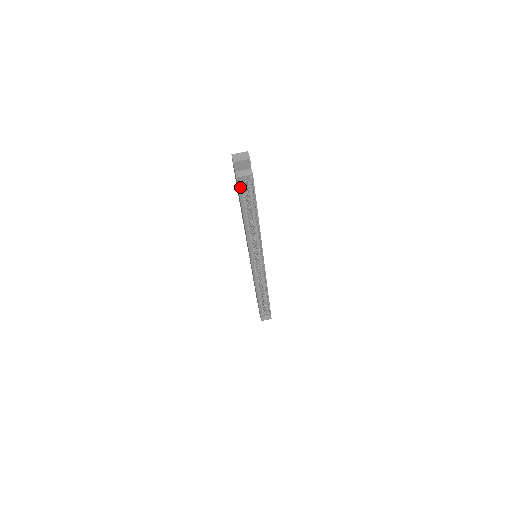
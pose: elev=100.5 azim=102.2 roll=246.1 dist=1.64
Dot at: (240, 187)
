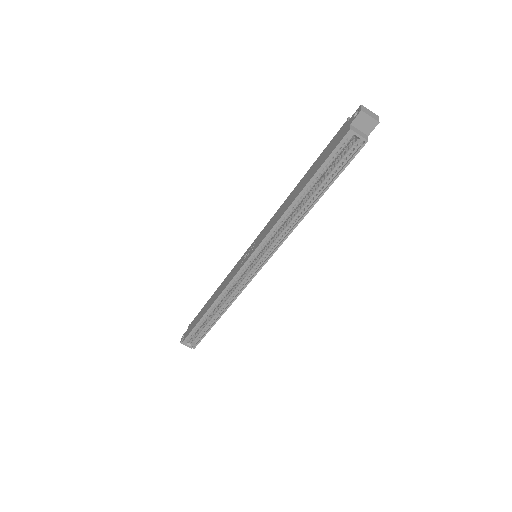
Dot at: (339, 146)
